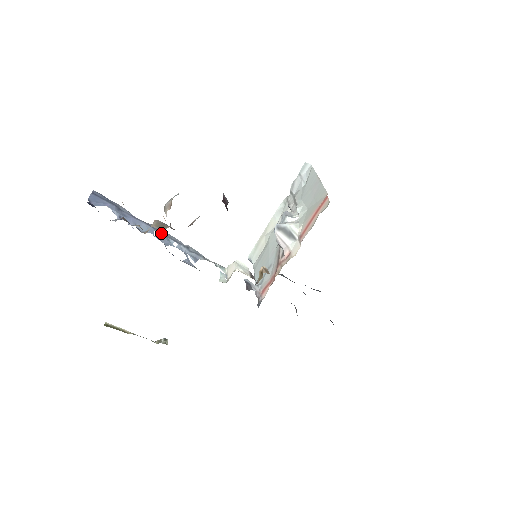
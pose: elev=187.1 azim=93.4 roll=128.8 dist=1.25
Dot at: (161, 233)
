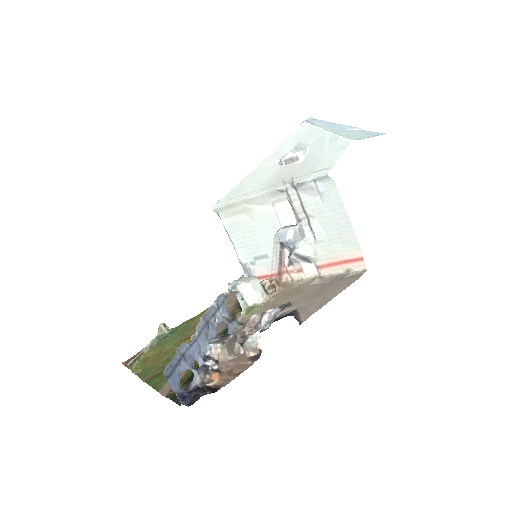
Dot at: (207, 326)
